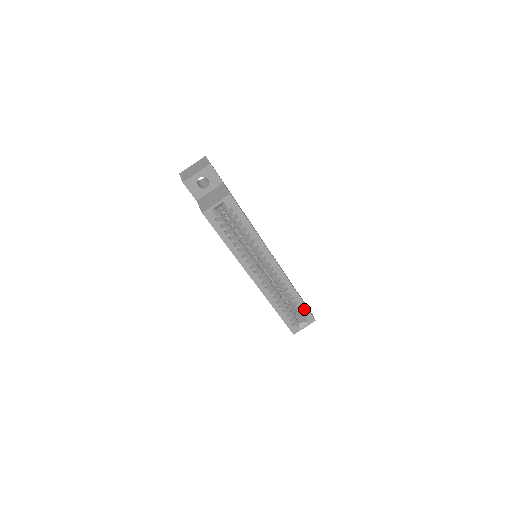
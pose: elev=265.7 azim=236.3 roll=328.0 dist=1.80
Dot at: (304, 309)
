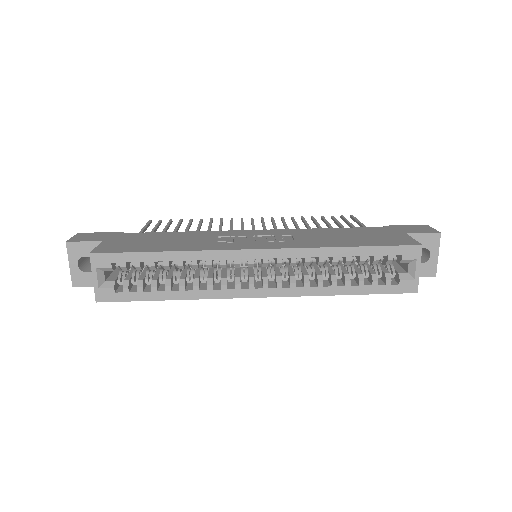
Dot at: (380, 252)
